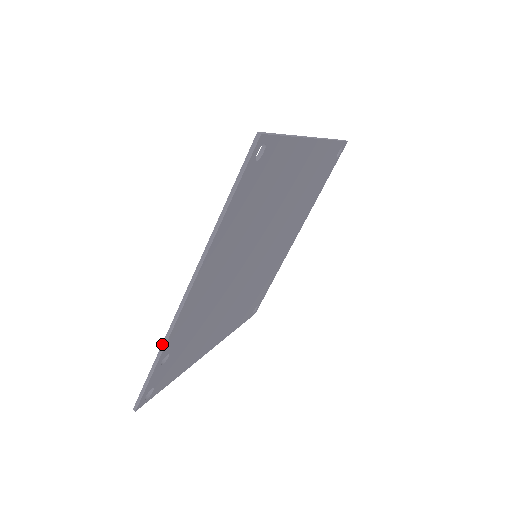
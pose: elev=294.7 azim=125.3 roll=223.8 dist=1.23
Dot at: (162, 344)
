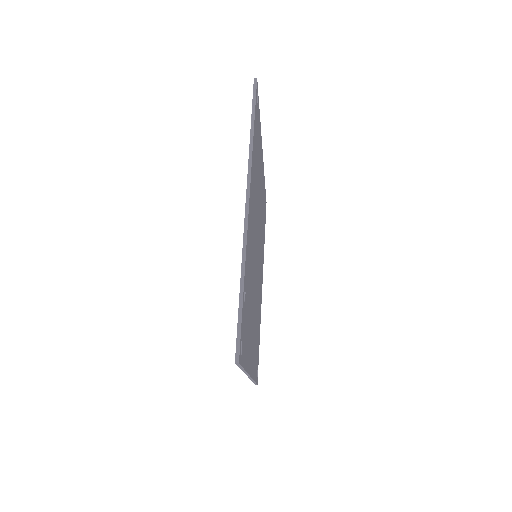
Dot at: (241, 265)
